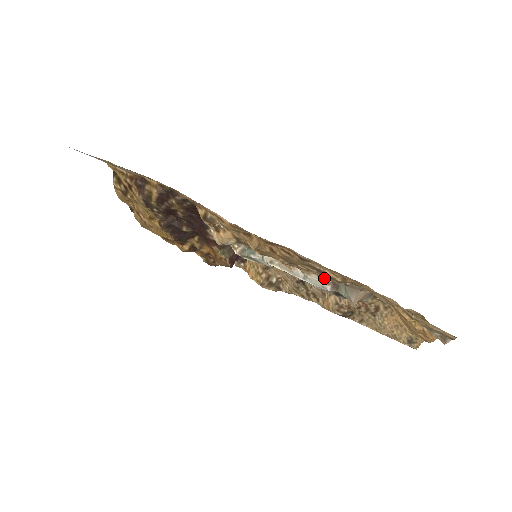
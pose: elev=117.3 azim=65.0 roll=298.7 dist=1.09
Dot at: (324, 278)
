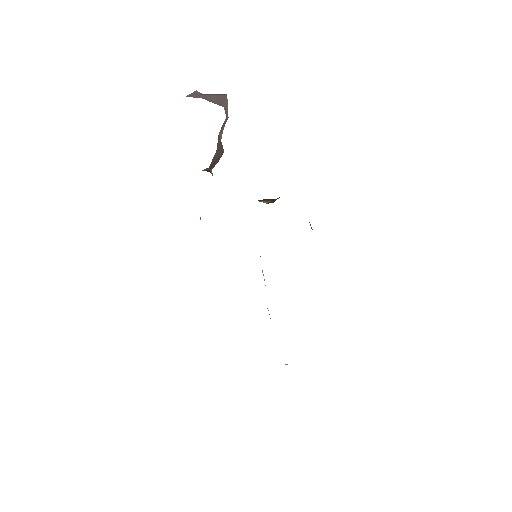
Dot at: occluded
